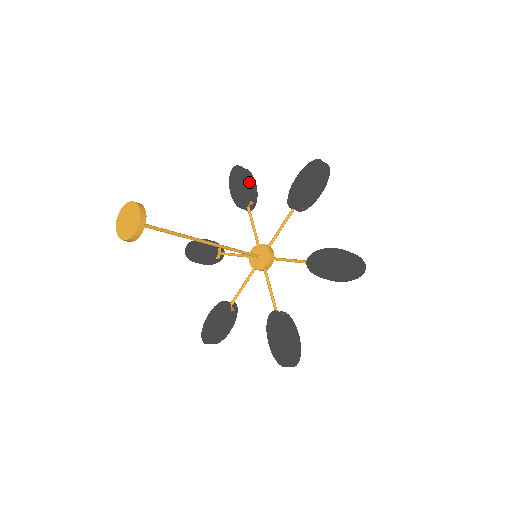
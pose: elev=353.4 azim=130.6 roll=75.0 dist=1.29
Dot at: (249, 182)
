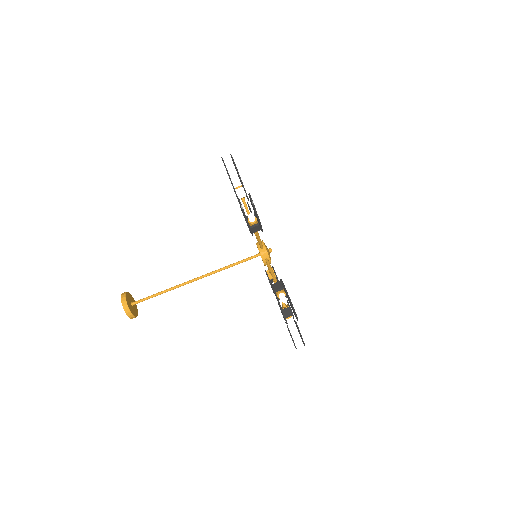
Dot at: (231, 182)
